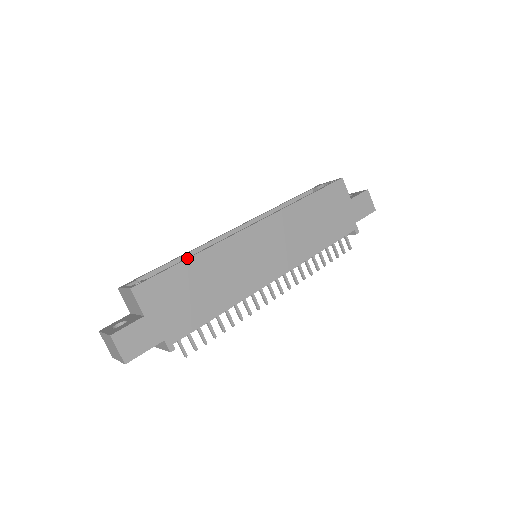
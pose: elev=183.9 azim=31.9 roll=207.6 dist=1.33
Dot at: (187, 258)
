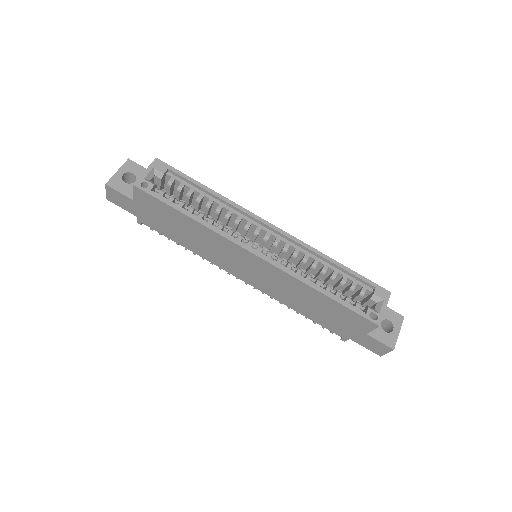
Dot at: (186, 214)
